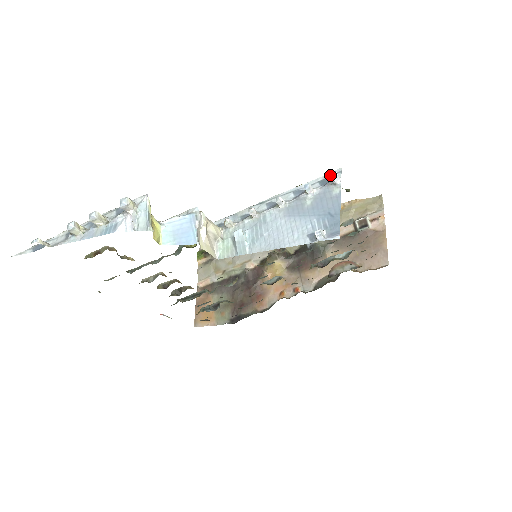
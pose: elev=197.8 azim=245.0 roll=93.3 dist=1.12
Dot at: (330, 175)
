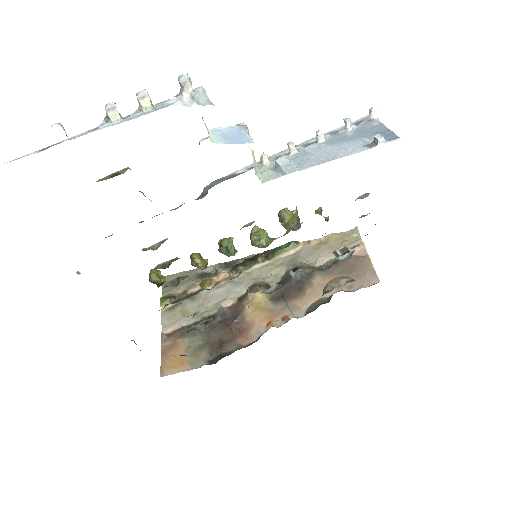
Dot at: (363, 118)
